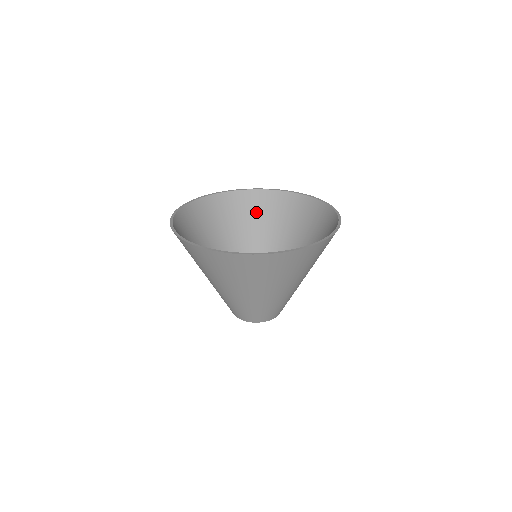
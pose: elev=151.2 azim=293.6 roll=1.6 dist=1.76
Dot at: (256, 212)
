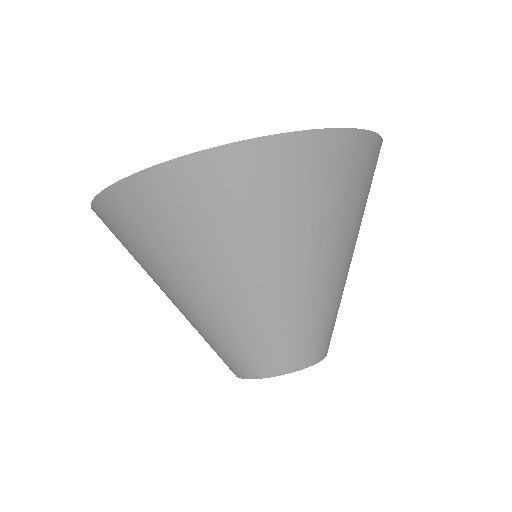
Dot at: occluded
